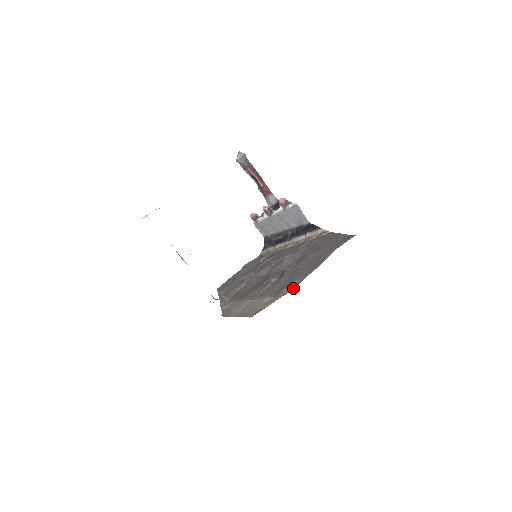
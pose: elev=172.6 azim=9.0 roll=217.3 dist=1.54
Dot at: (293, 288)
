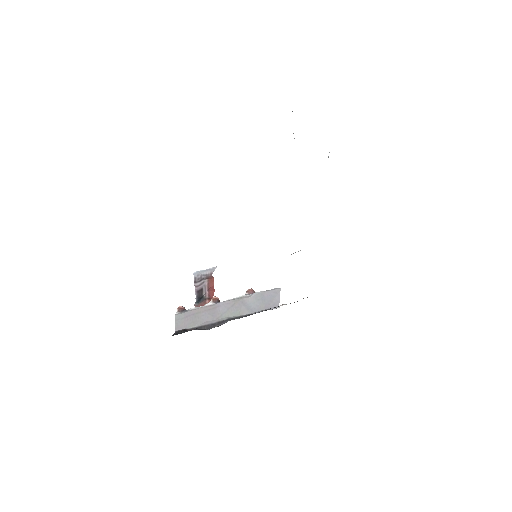
Dot at: occluded
